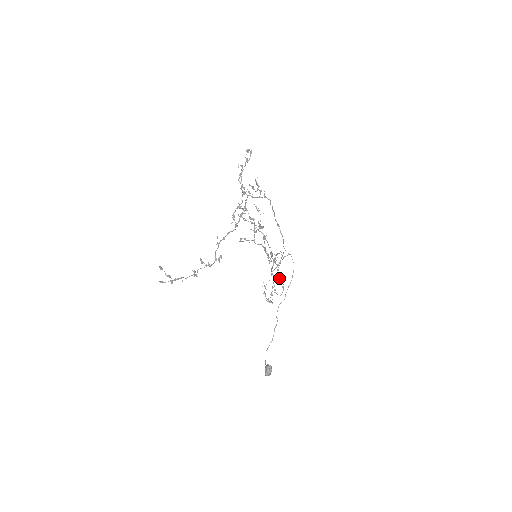
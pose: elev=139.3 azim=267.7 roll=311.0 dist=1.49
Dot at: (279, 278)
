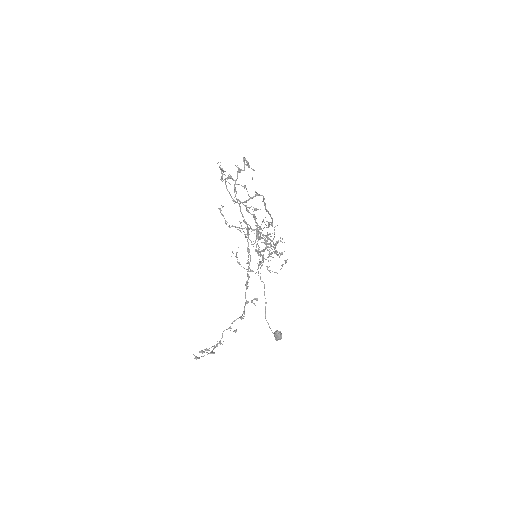
Dot at: (263, 251)
